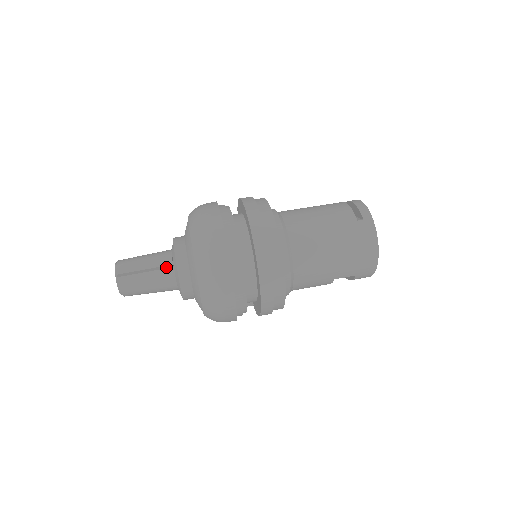
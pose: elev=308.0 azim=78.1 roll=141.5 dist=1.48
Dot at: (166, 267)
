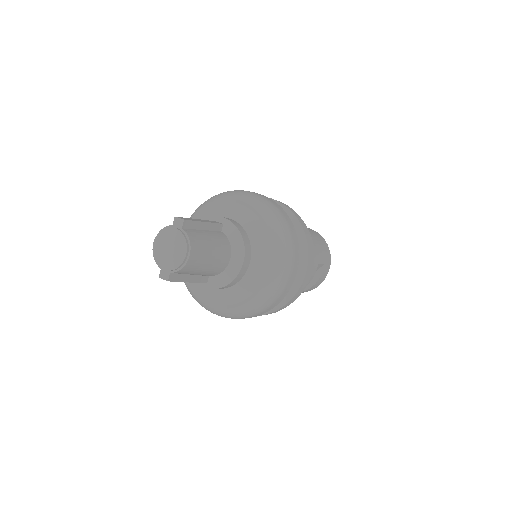
Dot at: (217, 228)
